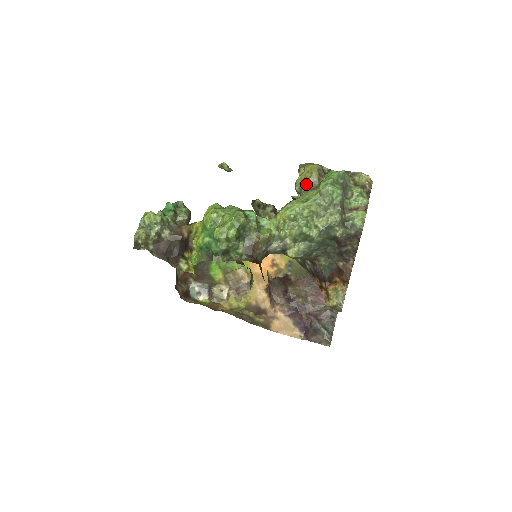
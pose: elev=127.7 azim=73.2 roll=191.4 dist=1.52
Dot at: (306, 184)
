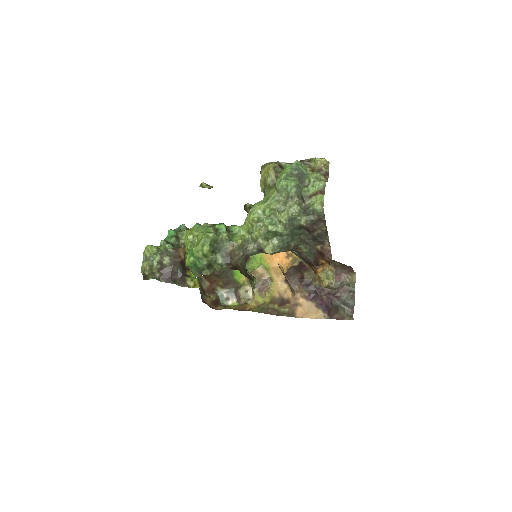
Dot at: (266, 184)
